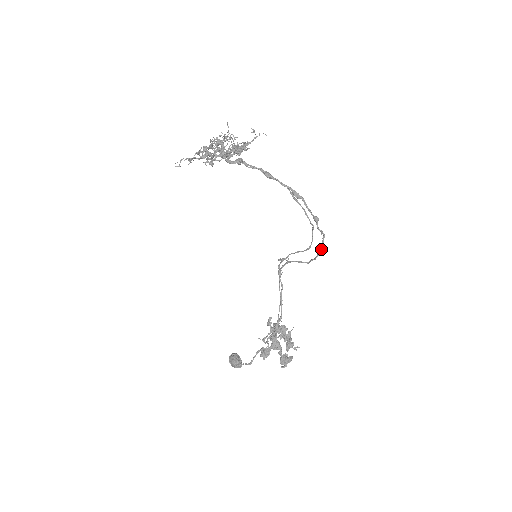
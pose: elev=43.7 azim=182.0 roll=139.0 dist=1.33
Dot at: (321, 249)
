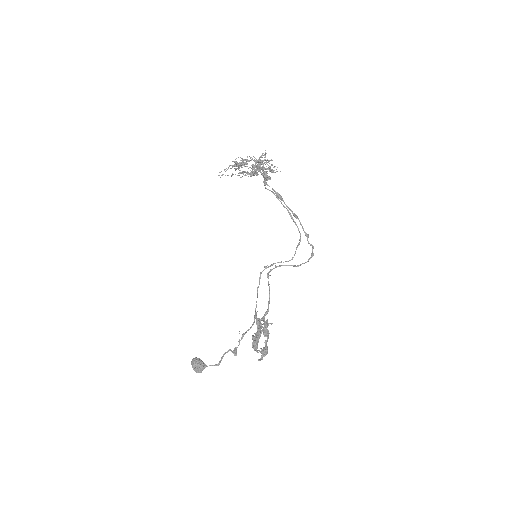
Dot at: (313, 255)
